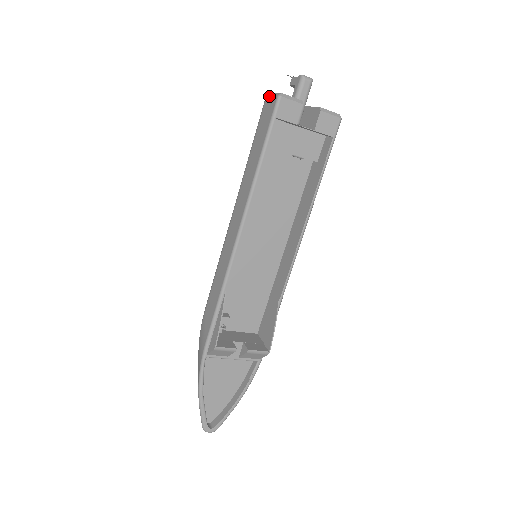
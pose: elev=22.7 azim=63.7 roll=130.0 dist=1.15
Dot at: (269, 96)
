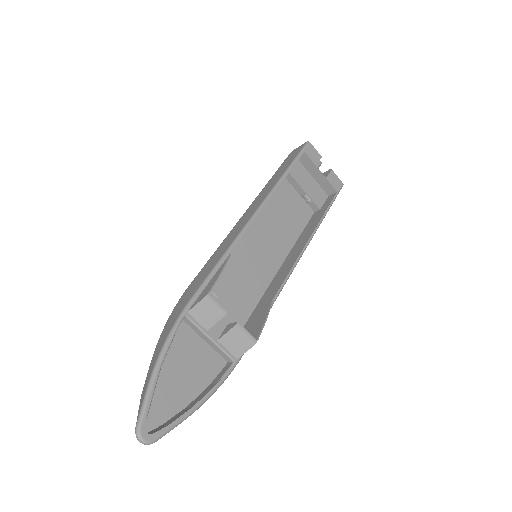
Dot at: (296, 148)
